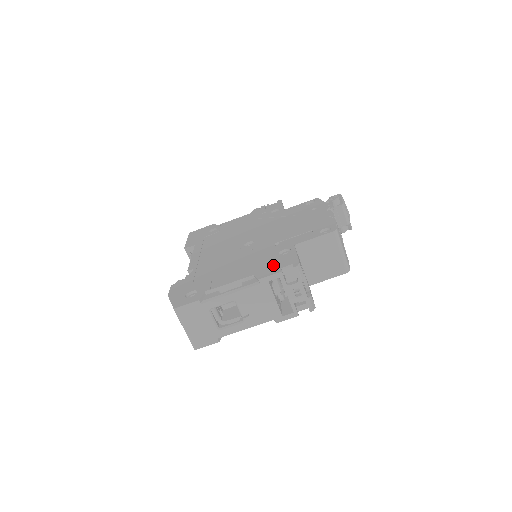
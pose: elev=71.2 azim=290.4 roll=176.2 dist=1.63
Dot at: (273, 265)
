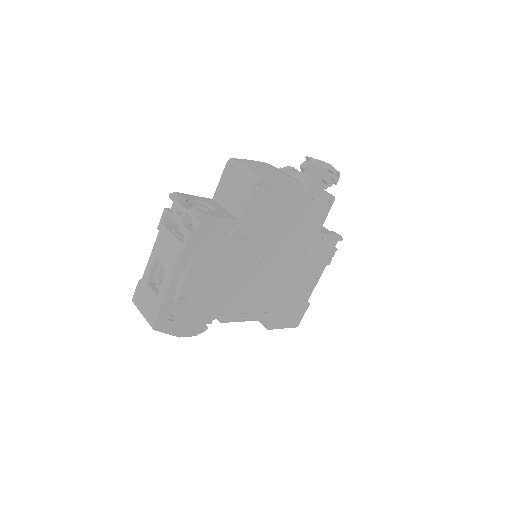
Dot at: occluded
